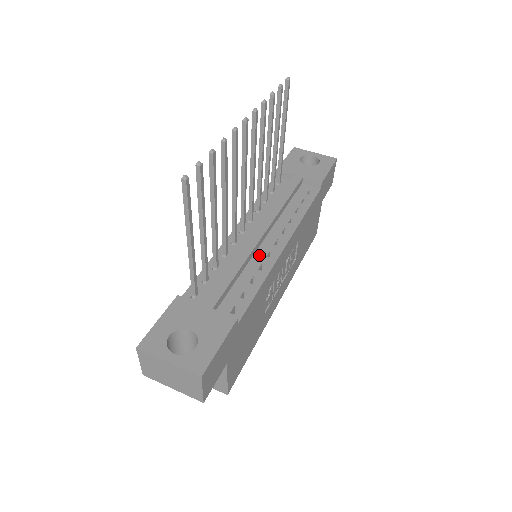
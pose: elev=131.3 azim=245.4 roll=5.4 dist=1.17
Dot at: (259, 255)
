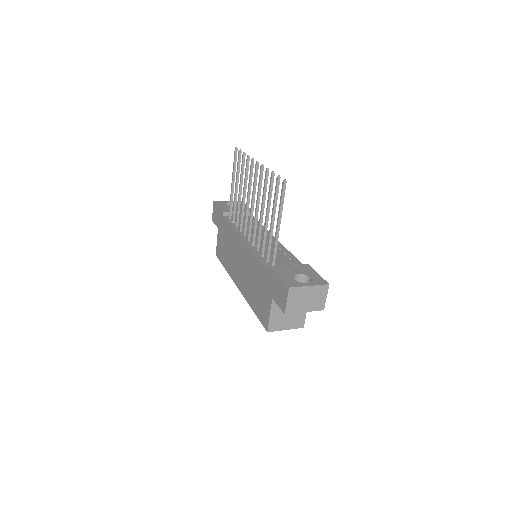
Dot at: occluded
